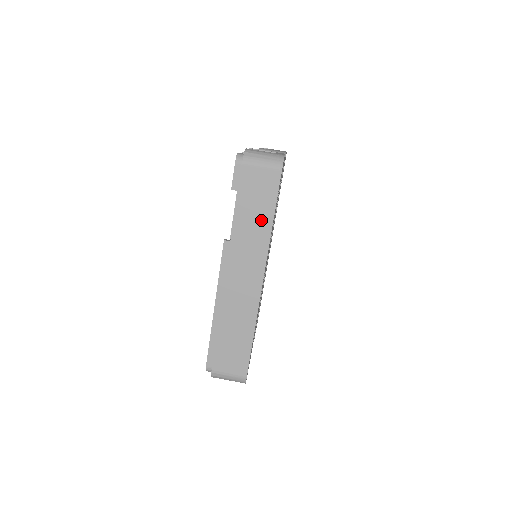
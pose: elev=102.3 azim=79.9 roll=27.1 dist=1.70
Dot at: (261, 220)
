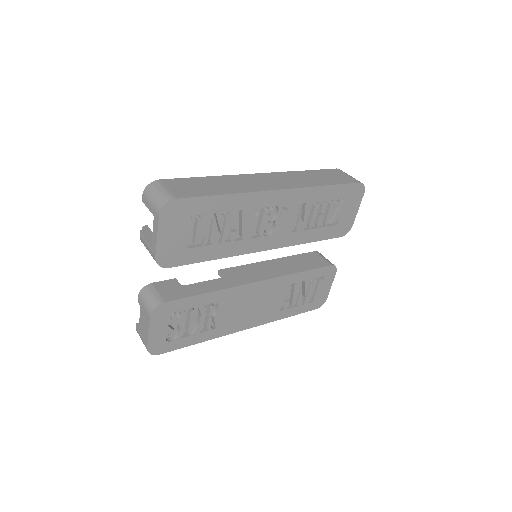
Dot at: (319, 181)
